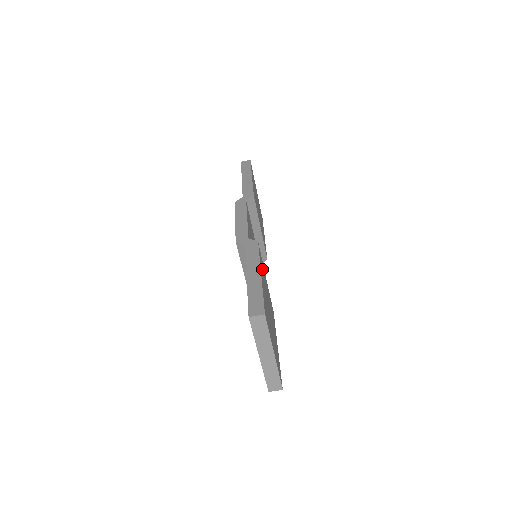
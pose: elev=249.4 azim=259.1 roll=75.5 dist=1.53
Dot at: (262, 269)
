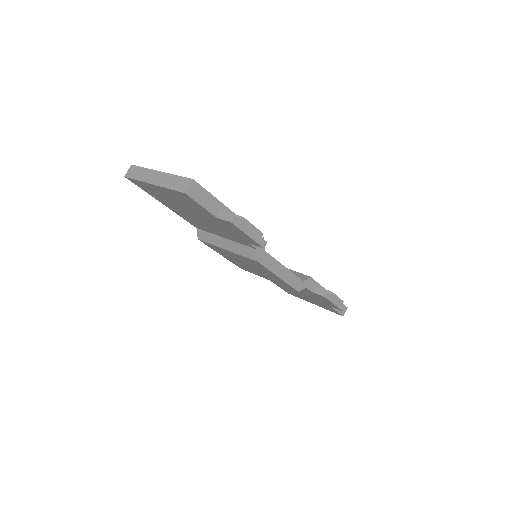
Dot at: occluded
